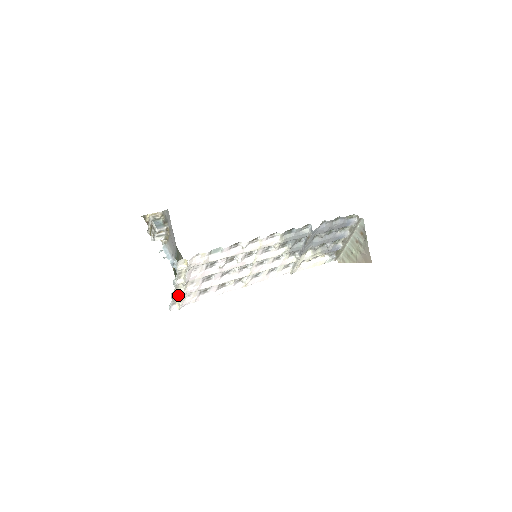
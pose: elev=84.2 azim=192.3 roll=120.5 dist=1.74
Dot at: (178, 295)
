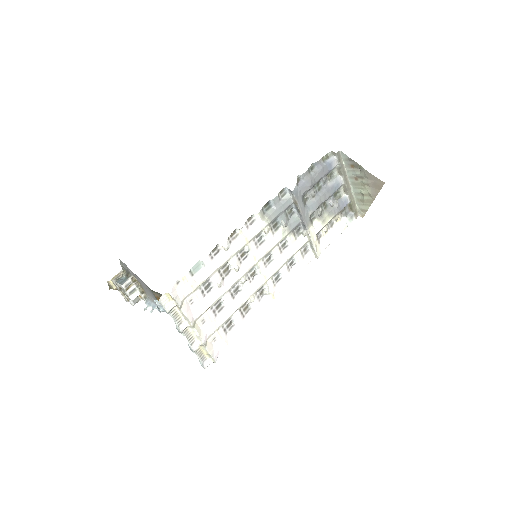
Dot at: (198, 344)
